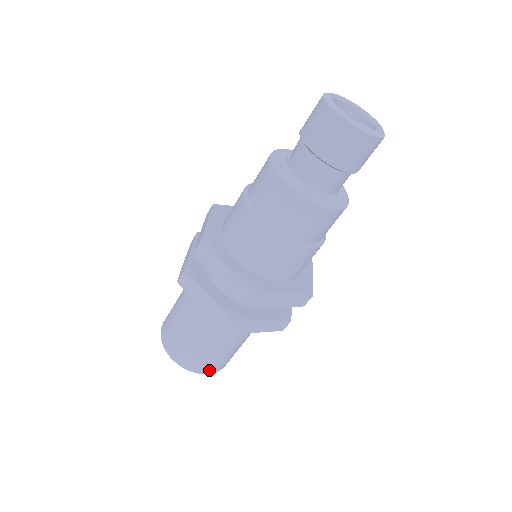
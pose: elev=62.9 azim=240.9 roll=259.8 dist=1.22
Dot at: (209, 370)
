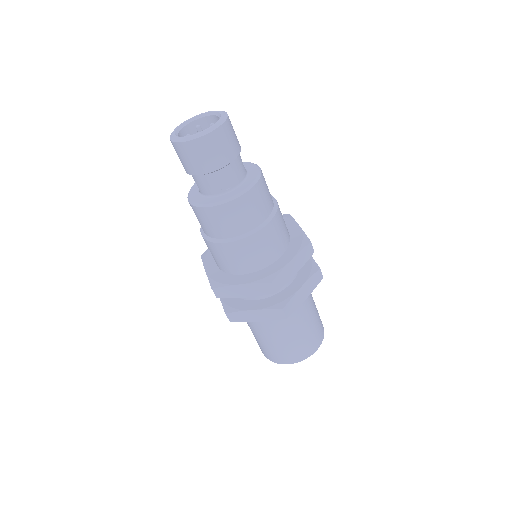
Dot at: (315, 347)
